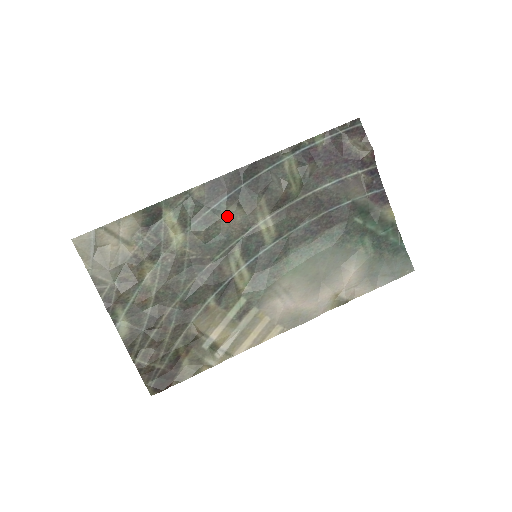
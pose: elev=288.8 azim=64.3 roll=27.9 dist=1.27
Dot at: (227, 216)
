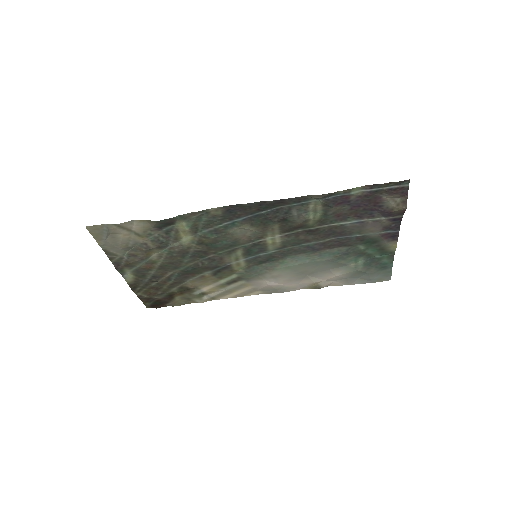
Dot at: (238, 231)
